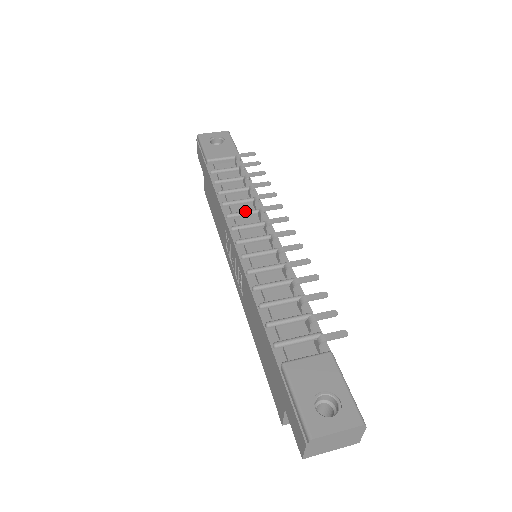
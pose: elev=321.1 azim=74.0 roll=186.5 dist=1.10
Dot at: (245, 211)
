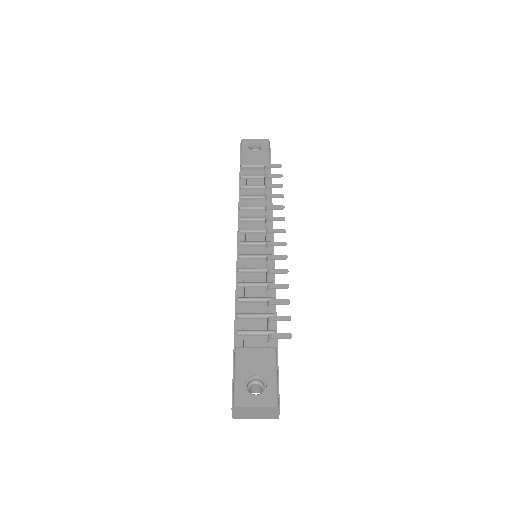
Dot at: (255, 217)
